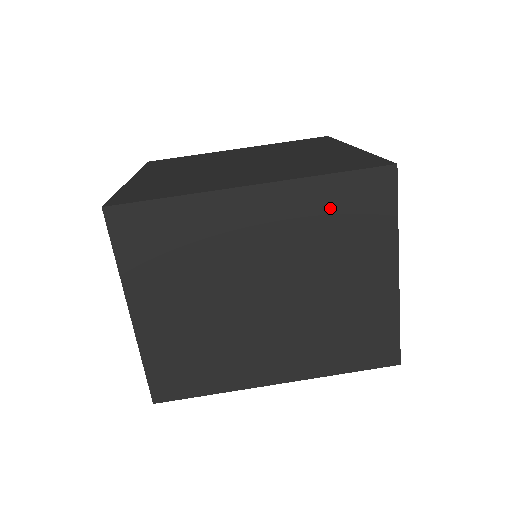
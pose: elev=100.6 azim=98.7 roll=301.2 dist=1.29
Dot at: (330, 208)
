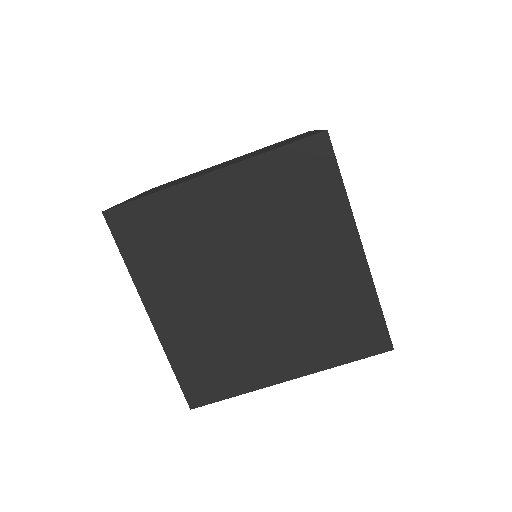
Dot at: occluded
